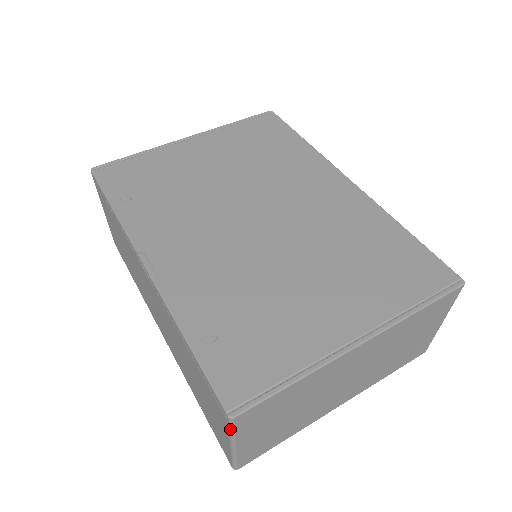
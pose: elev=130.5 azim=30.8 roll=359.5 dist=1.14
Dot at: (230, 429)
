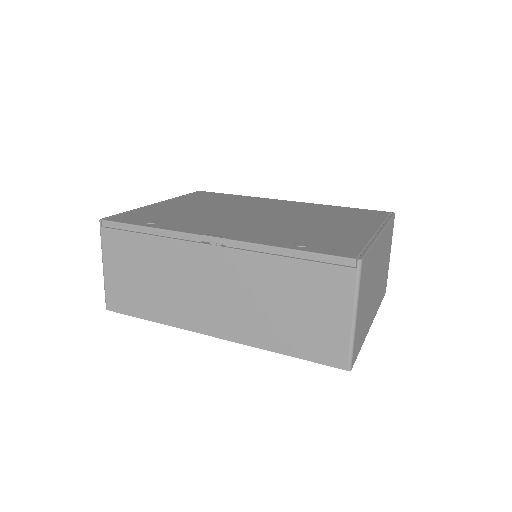
Dot at: (357, 281)
